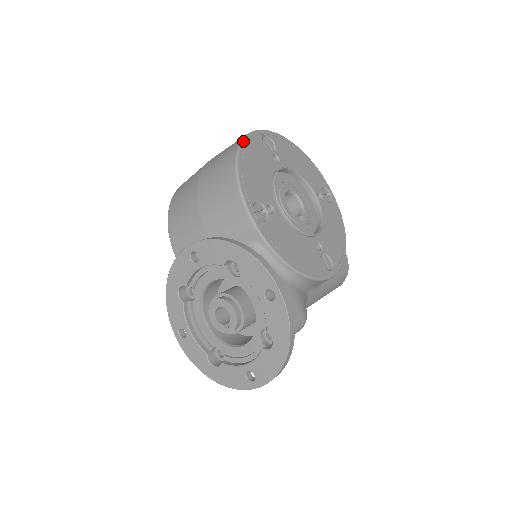
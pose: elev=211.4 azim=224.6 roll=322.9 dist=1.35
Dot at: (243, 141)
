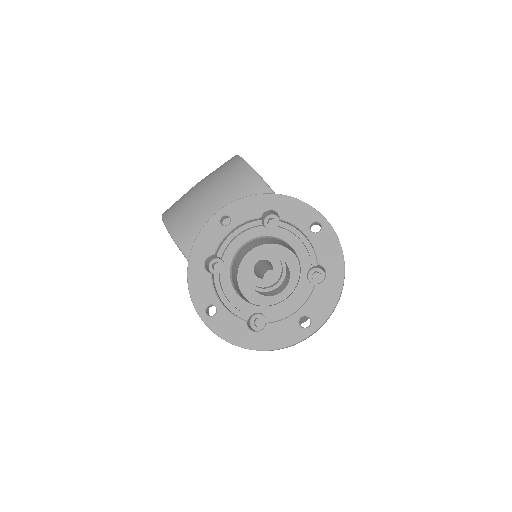
Dot at: occluded
